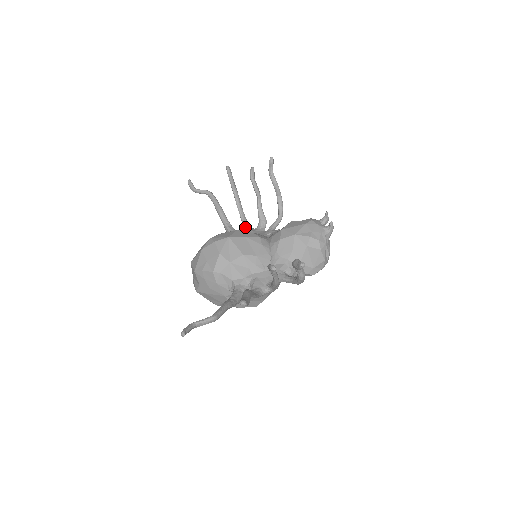
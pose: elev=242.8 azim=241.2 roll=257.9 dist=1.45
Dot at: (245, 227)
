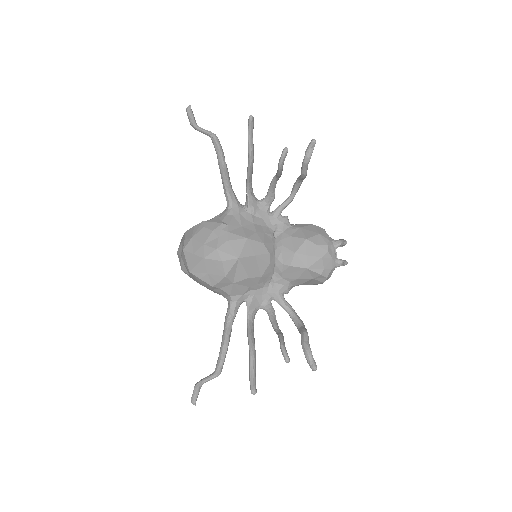
Dot at: (249, 202)
